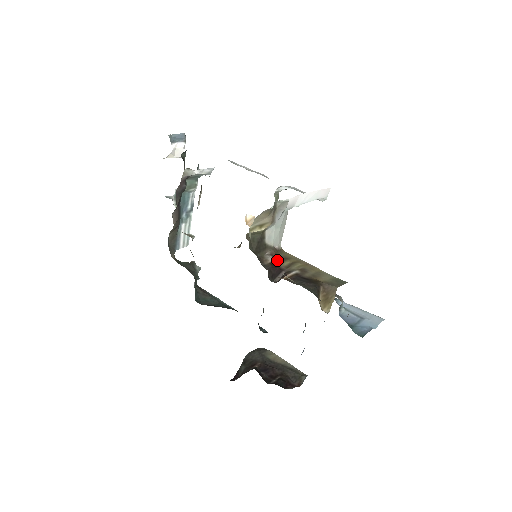
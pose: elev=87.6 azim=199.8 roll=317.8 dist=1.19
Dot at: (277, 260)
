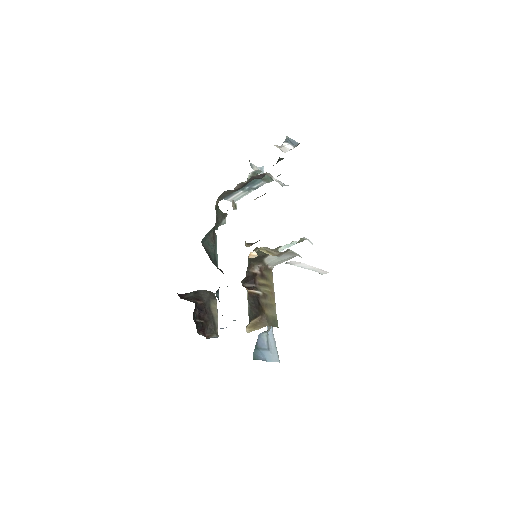
Dot at: (260, 274)
